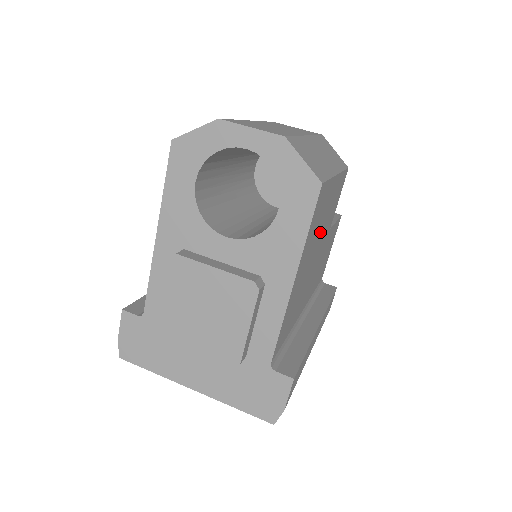
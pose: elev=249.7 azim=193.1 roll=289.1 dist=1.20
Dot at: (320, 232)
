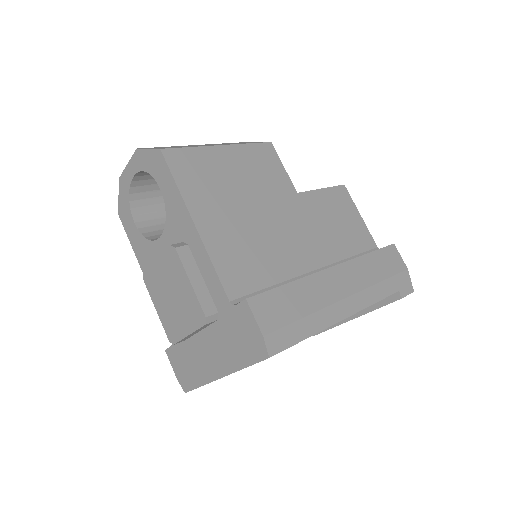
Dot at: (243, 190)
